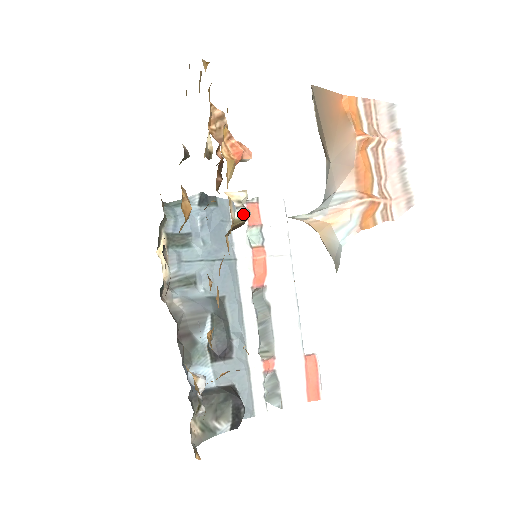
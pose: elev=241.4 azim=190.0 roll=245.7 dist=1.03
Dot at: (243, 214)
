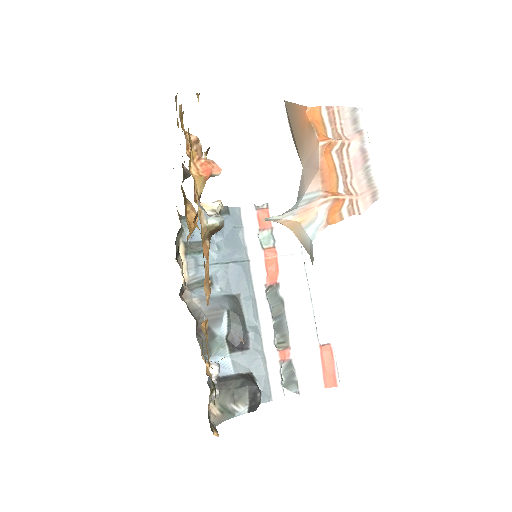
Dot at: (215, 221)
